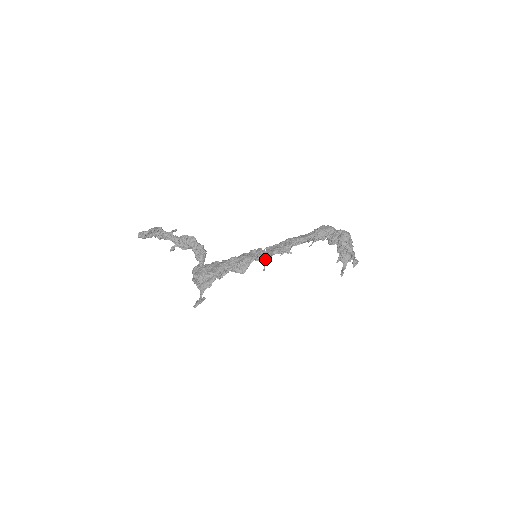
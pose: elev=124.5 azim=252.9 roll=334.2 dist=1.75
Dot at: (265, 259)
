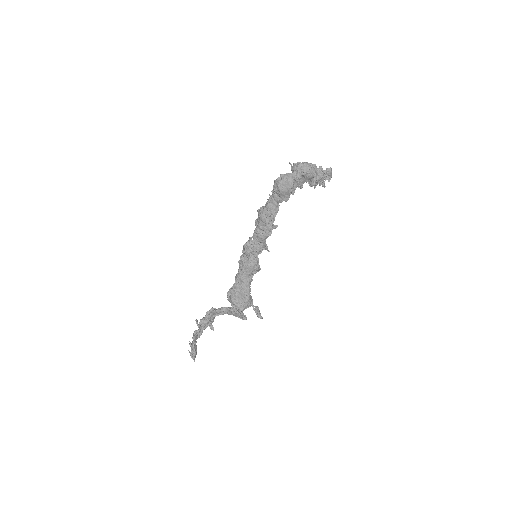
Dot at: occluded
